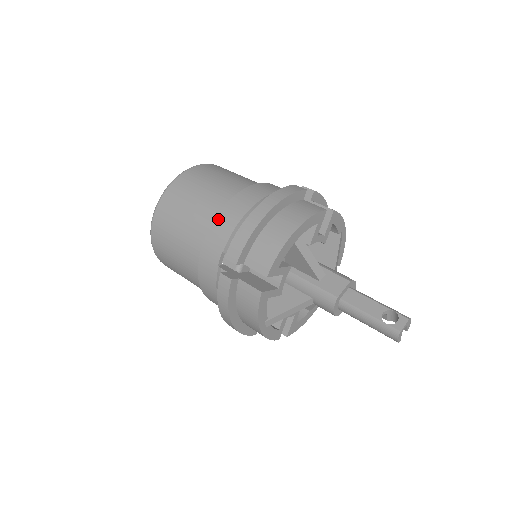
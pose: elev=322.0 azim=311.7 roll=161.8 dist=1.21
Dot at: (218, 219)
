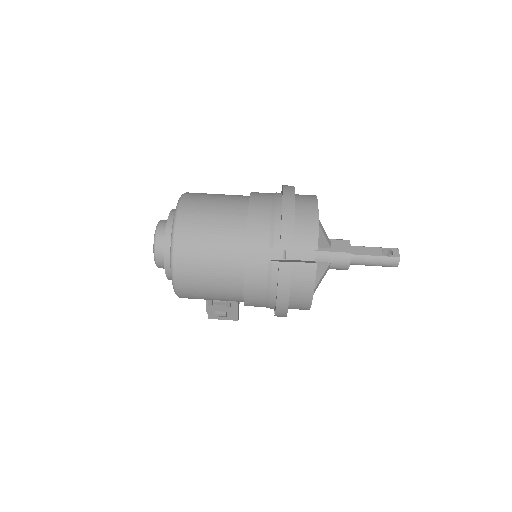
Dot at: (250, 224)
